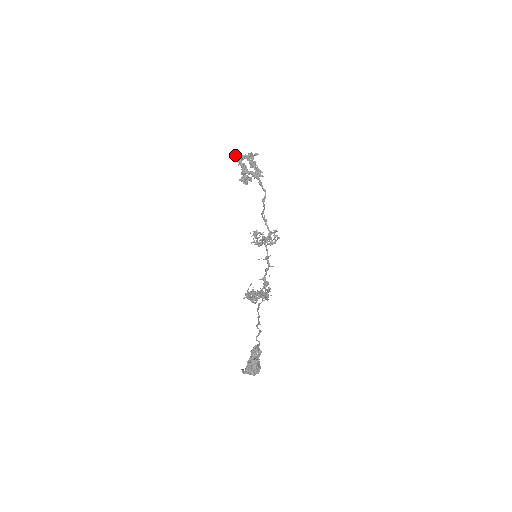
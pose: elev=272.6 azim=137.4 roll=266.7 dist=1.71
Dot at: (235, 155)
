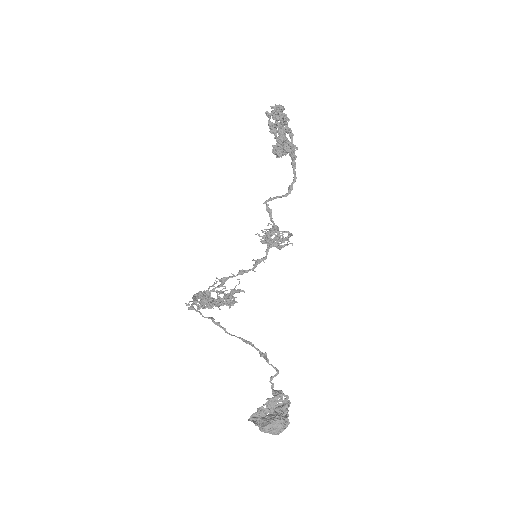
Dot at: (275, 107)
